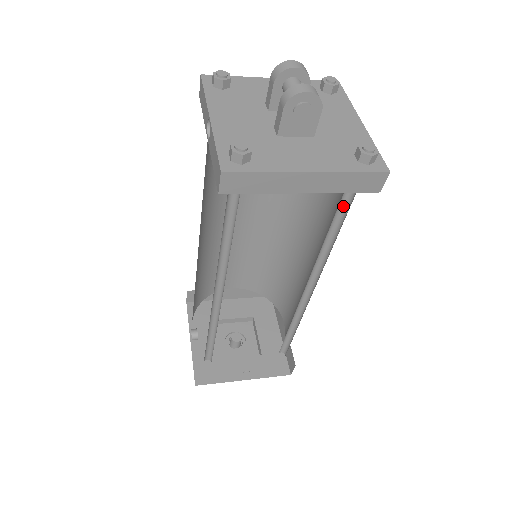
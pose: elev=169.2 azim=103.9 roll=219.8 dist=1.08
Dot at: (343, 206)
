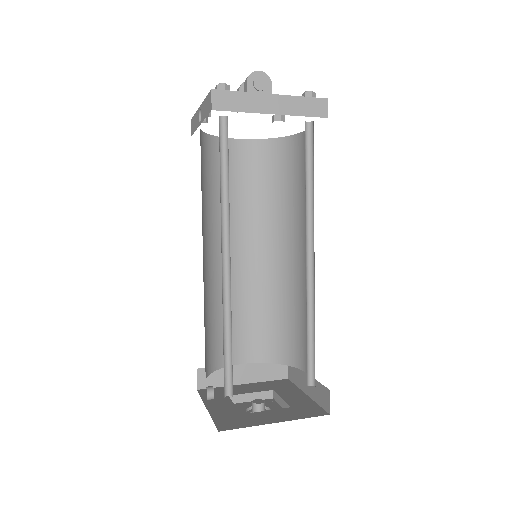
Dot at: (309, 152)
